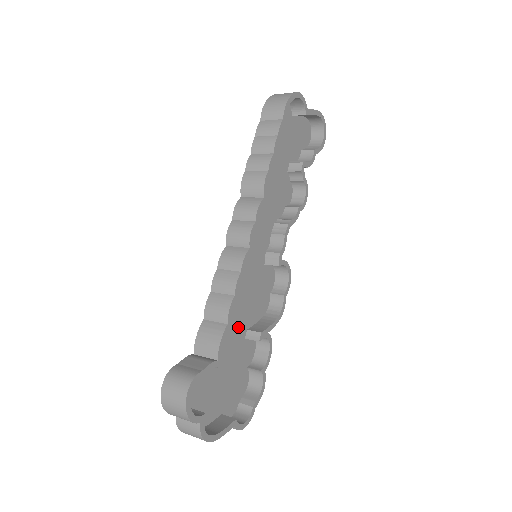
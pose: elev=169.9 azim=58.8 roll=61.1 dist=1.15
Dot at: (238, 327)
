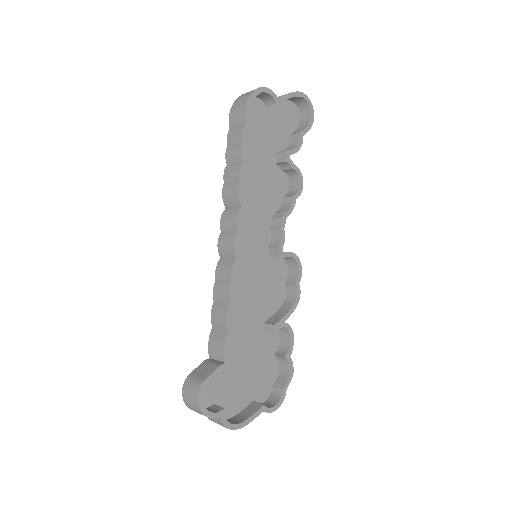
Dot at: (252, 324)
